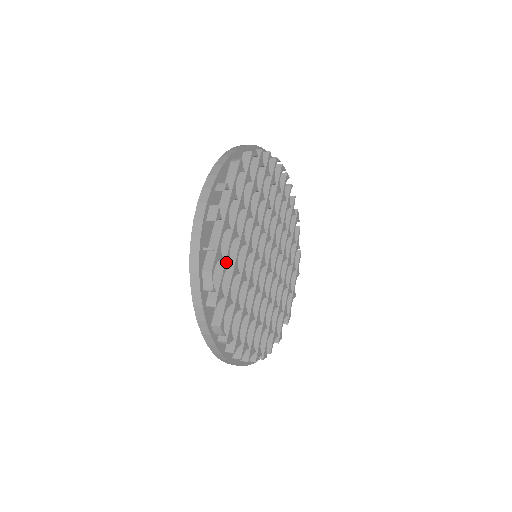
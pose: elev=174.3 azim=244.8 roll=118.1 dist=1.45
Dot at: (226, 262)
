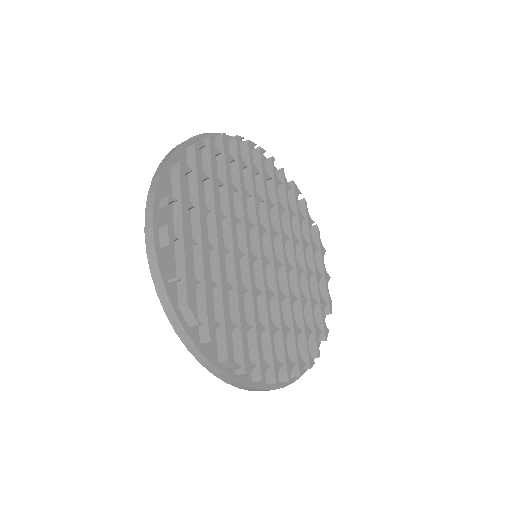
Dot at: (206, 284)
